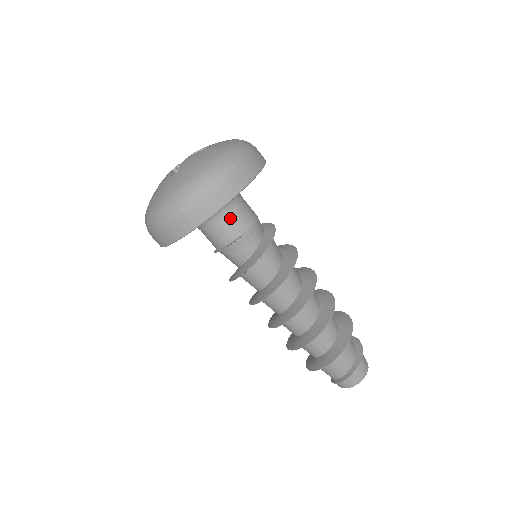
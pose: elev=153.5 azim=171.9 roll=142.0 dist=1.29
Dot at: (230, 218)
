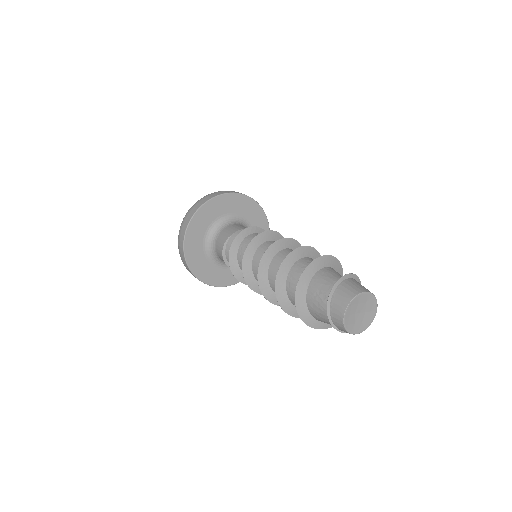
Dot at: (221, 235)
